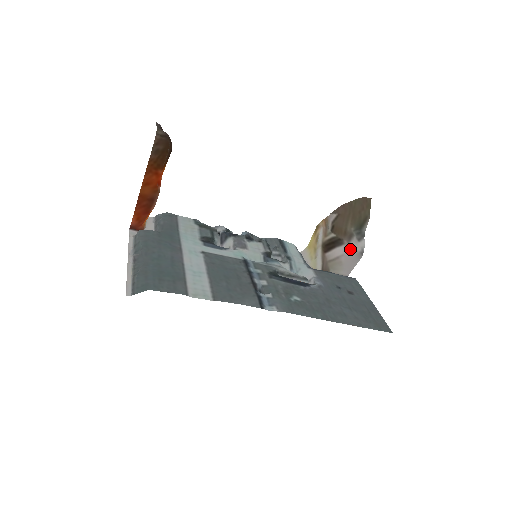
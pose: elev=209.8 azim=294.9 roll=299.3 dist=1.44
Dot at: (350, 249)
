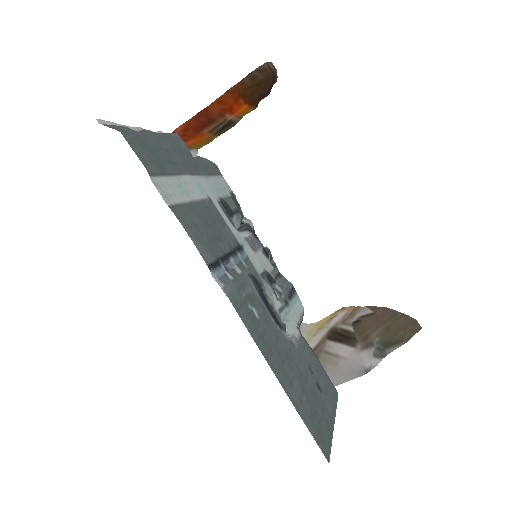
Dot at: (358, 357)
